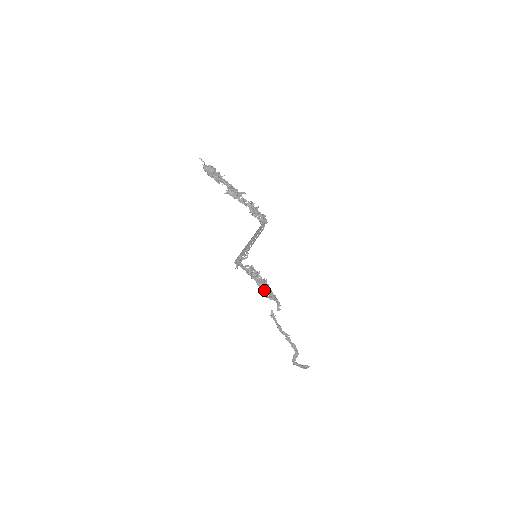
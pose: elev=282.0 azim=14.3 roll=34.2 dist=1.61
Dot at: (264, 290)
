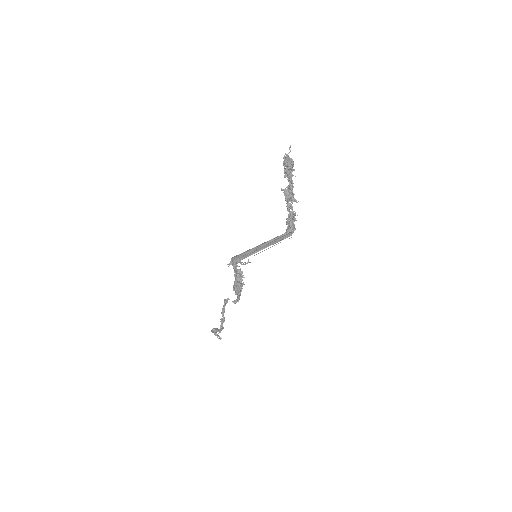
Dot at: (236, 288)
